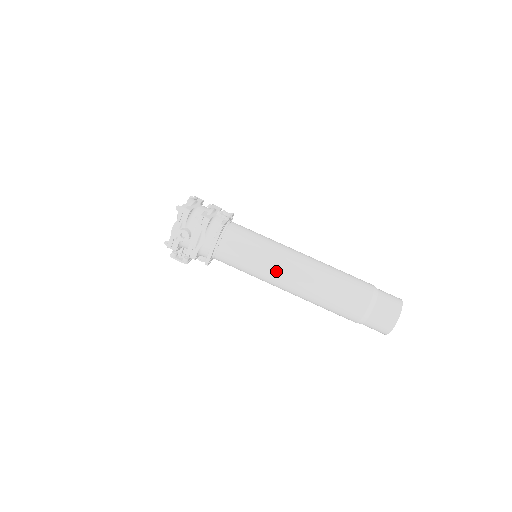
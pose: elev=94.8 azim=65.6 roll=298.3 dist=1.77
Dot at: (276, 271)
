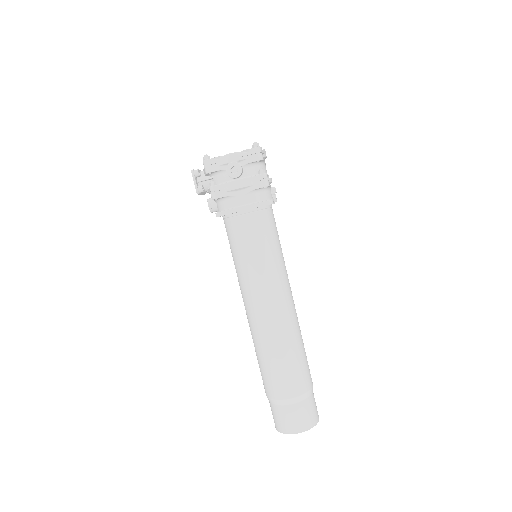
Dot at: (266, 287)
